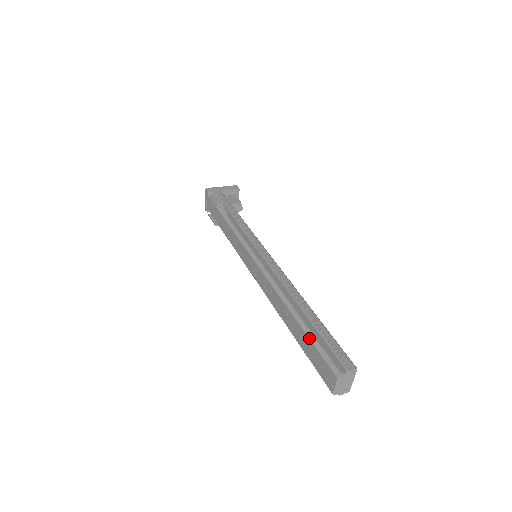
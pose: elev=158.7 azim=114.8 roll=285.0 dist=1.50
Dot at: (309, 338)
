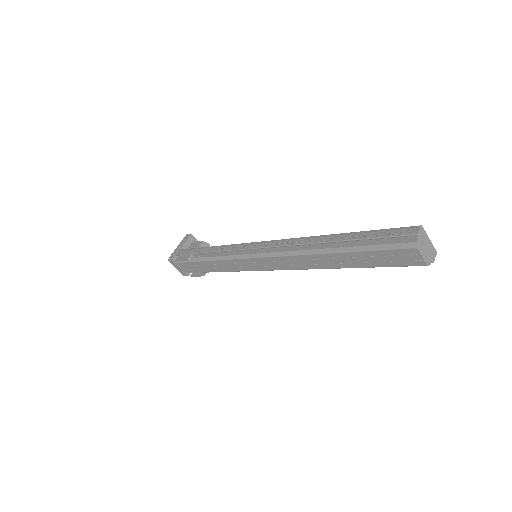
Dot at: (361, 251)
